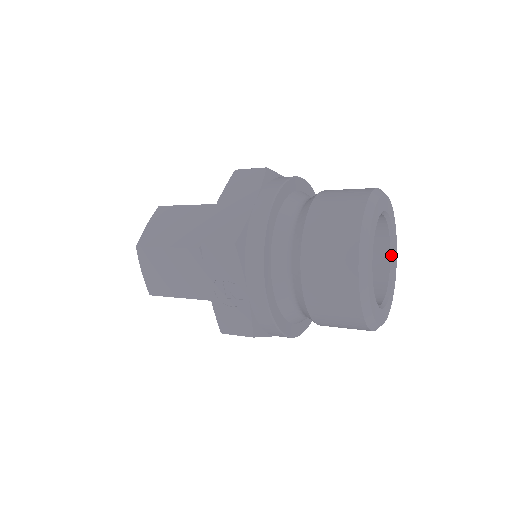
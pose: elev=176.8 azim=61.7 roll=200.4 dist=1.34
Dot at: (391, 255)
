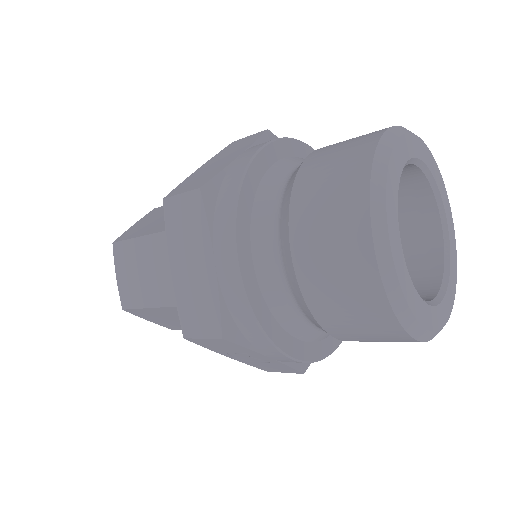
Dot at: (432, 186)
